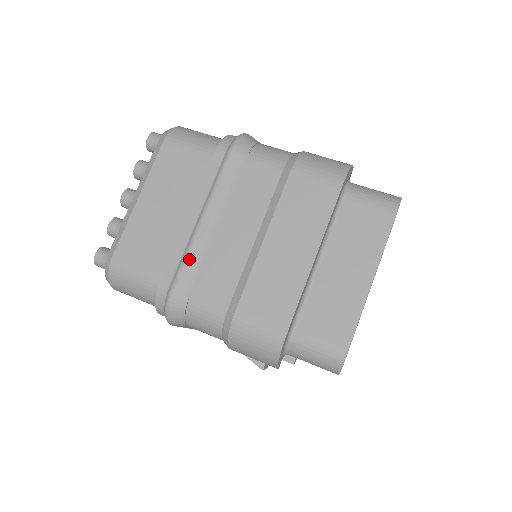
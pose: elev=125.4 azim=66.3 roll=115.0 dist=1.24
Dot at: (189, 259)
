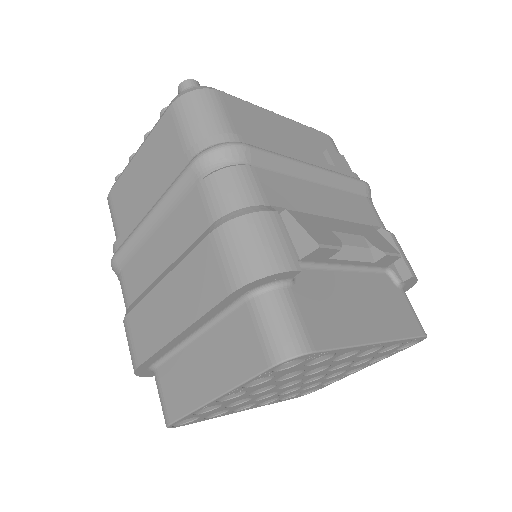
Dot at: (129, 243)
